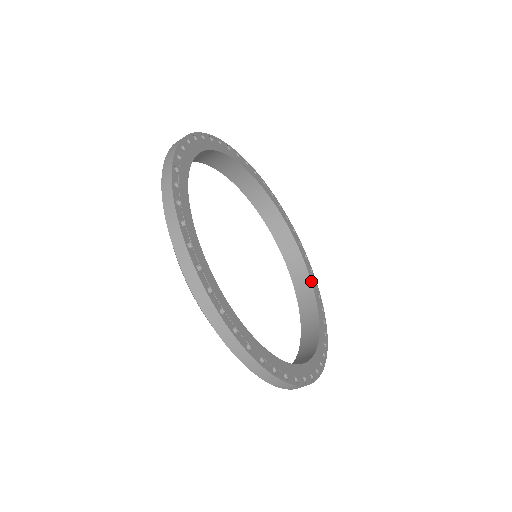
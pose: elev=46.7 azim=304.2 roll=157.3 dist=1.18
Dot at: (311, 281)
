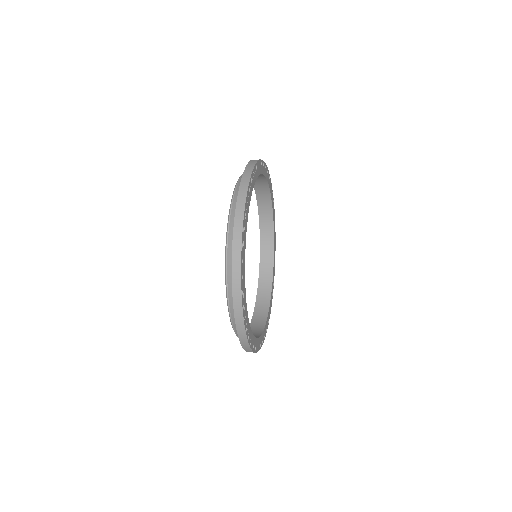
Dot at: (273, 273)
